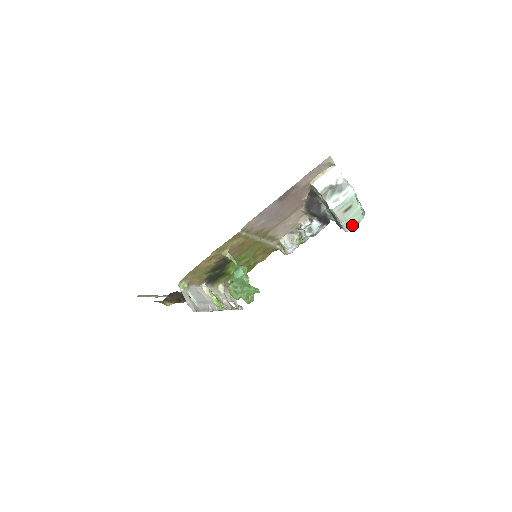
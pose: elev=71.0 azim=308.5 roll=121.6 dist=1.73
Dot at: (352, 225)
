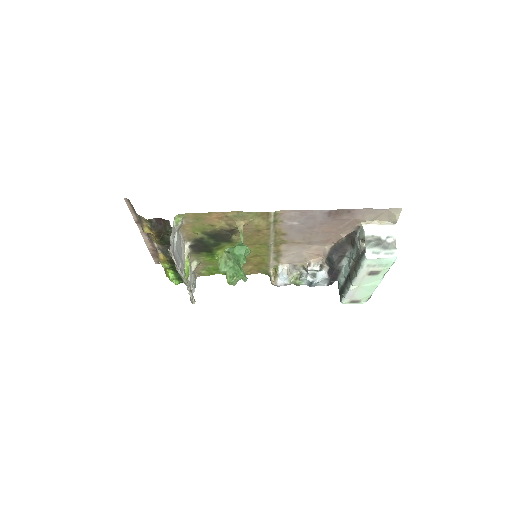
Dot at: (353, 300)
